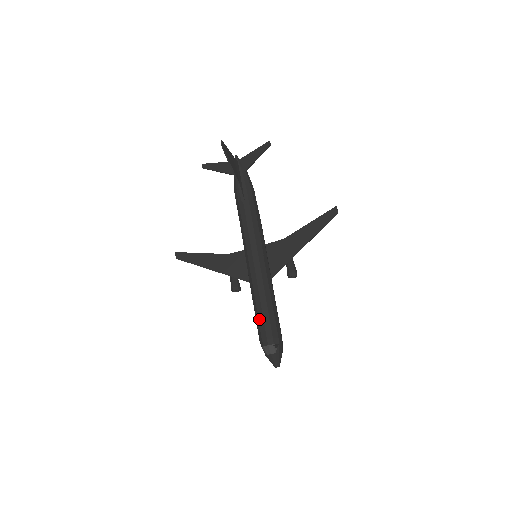
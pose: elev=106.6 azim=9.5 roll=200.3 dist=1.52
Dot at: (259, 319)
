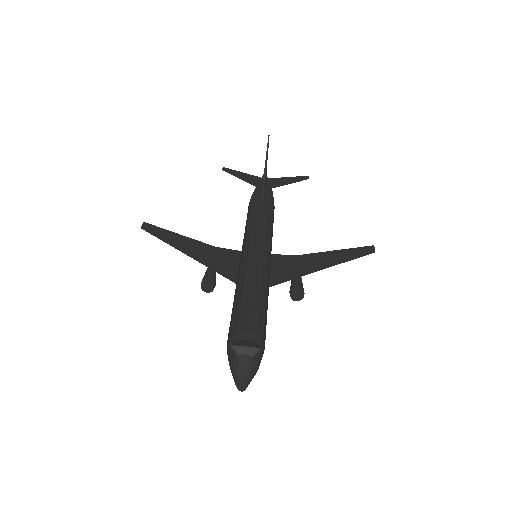
Dot at: (242, 307)
